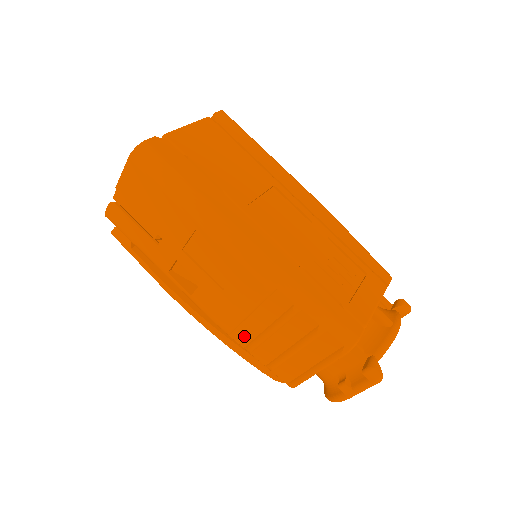
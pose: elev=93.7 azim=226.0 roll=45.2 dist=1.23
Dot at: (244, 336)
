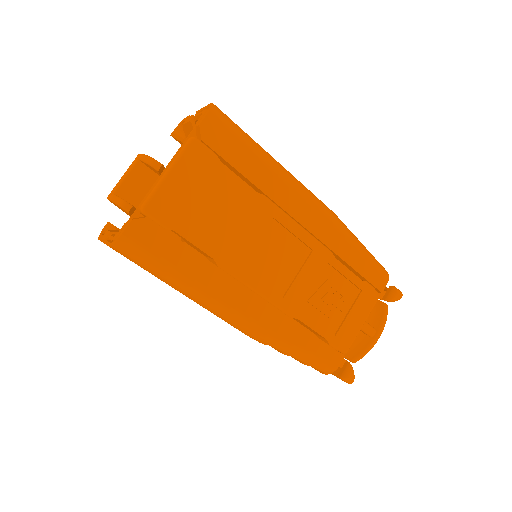
Dot at: occluded
